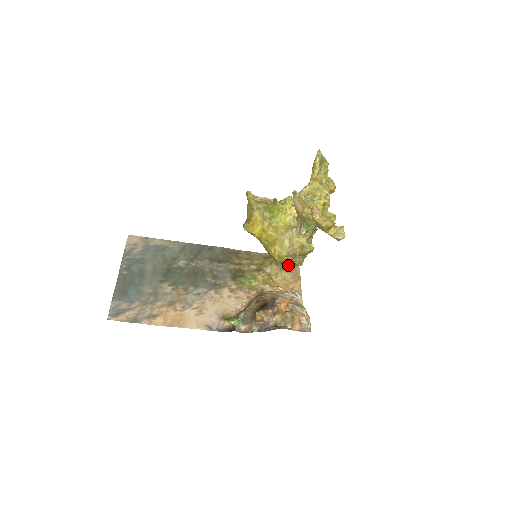
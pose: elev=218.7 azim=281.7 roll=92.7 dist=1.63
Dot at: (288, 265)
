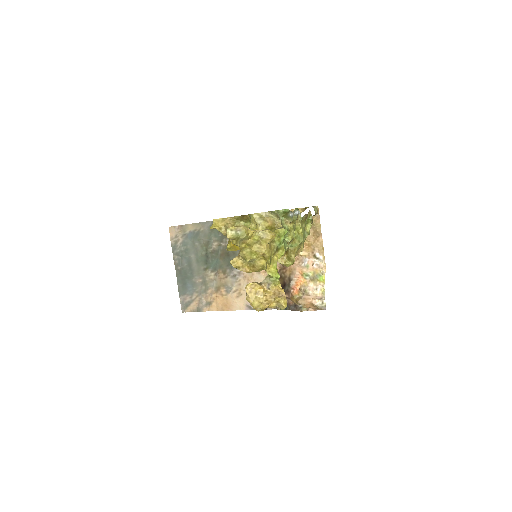
Dot at: occluded
